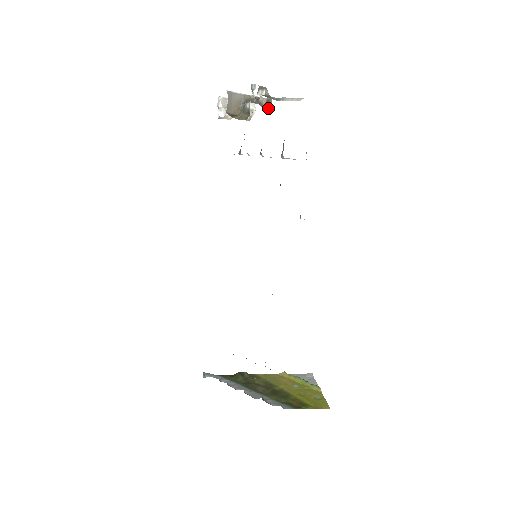
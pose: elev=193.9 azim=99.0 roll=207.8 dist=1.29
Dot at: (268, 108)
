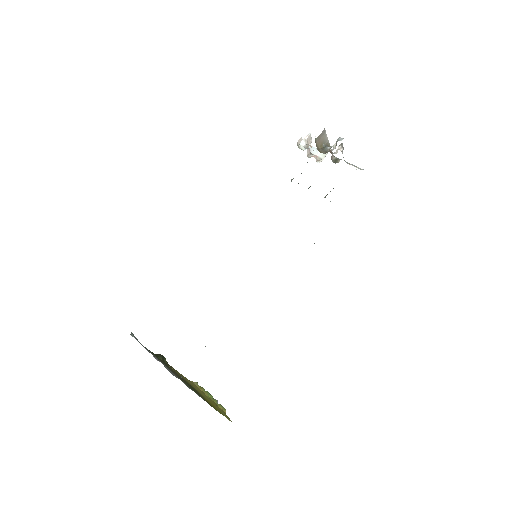
Dot at: (335, 162)
